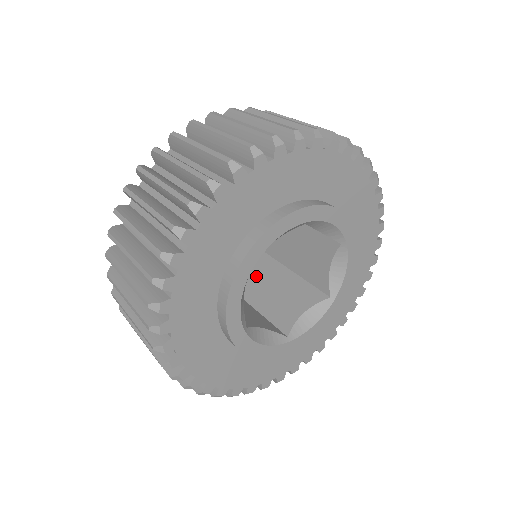
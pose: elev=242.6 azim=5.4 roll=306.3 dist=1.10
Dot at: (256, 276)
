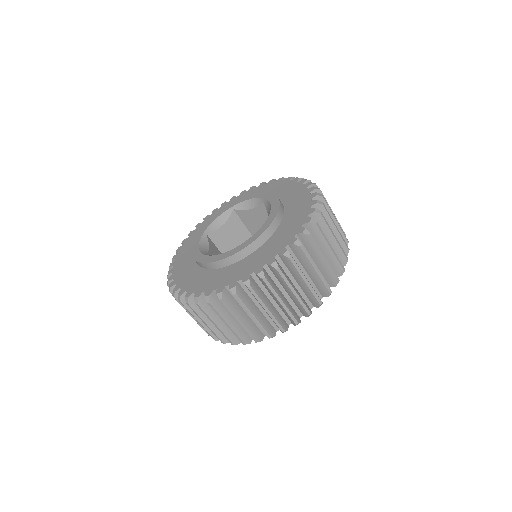
Dot at: (231, 237)
